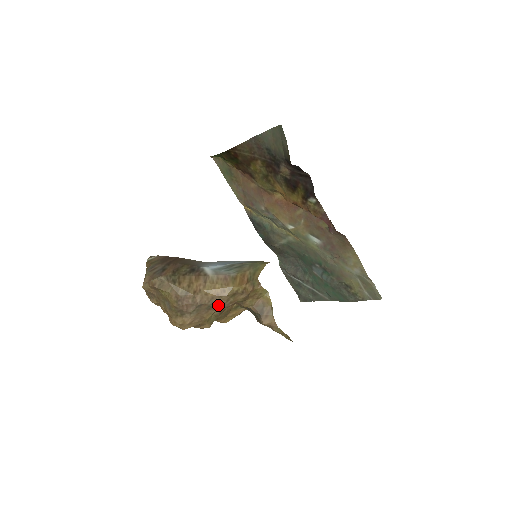
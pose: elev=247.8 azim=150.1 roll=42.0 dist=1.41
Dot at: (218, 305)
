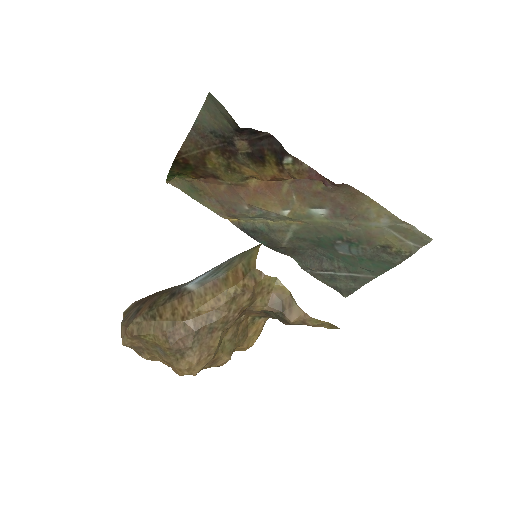
Dot at: (220, 322)
